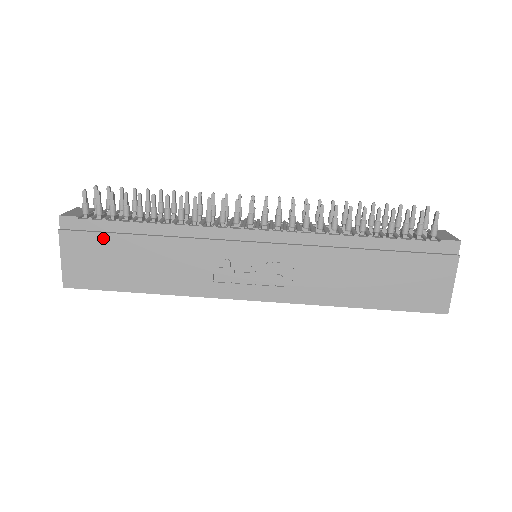
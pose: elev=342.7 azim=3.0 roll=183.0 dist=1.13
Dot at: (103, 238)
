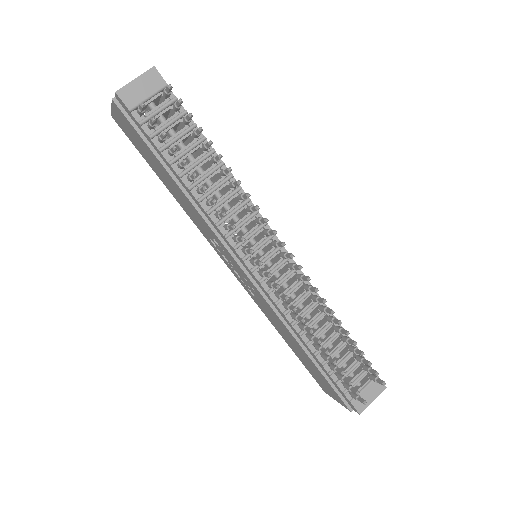
Dot at: (144, 143)
